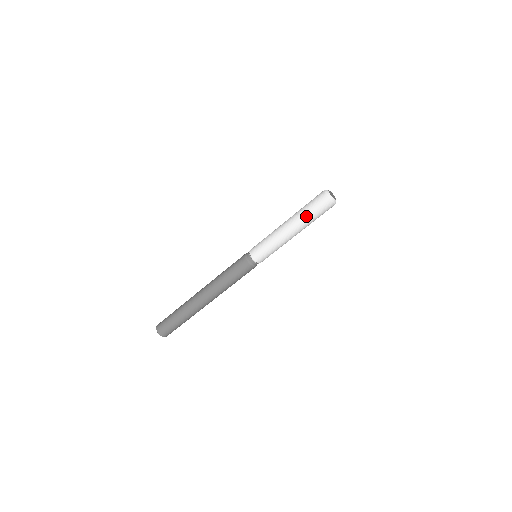
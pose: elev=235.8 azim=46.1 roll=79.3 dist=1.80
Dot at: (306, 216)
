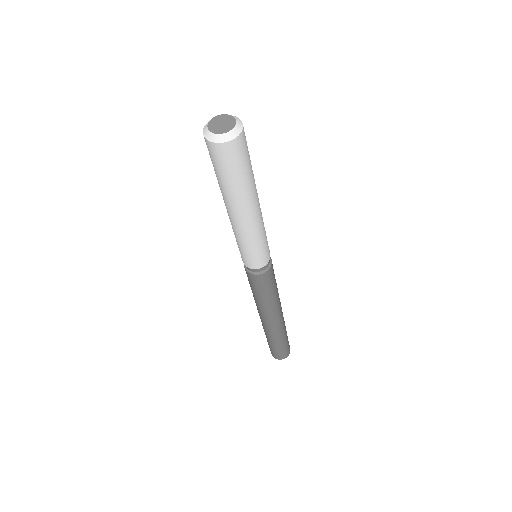
Dot at: (224, 187)
